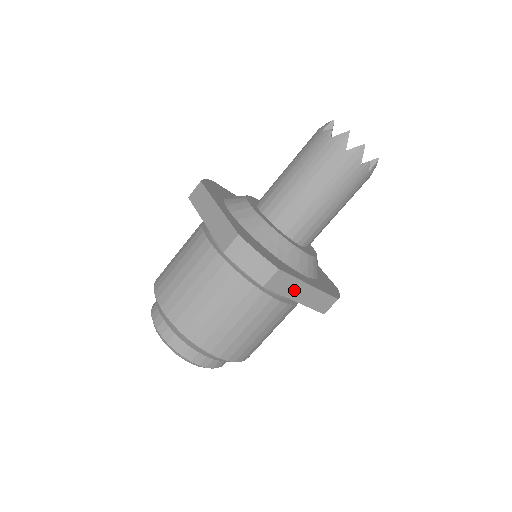
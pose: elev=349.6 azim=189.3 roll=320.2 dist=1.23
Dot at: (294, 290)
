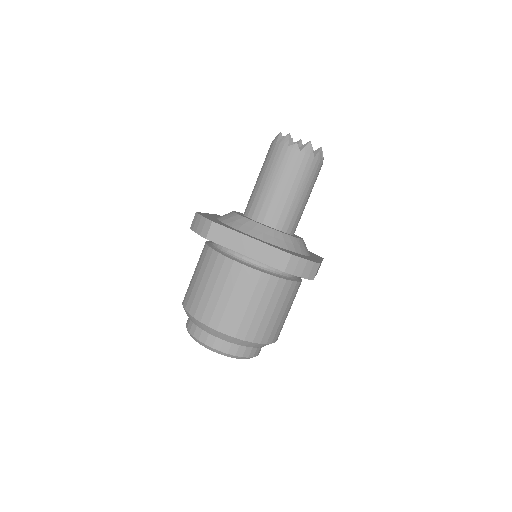
Dot at: (237, 243)
